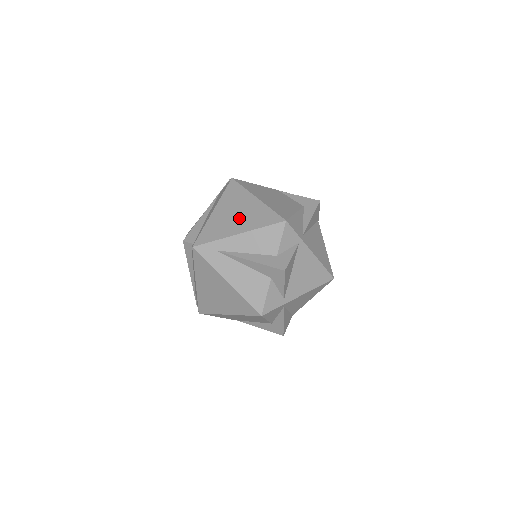
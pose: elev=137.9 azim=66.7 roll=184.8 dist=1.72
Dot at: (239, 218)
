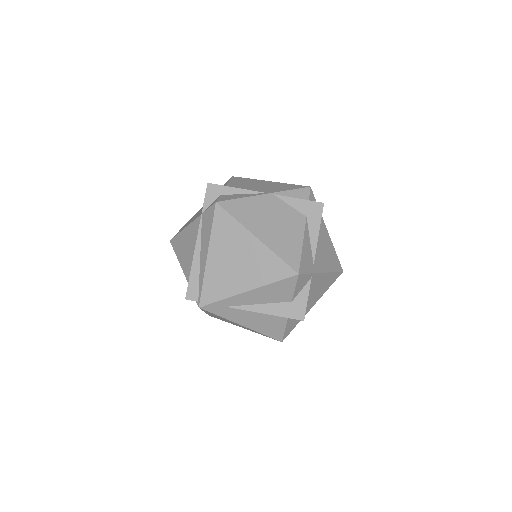
Dot at: (242, 269)
